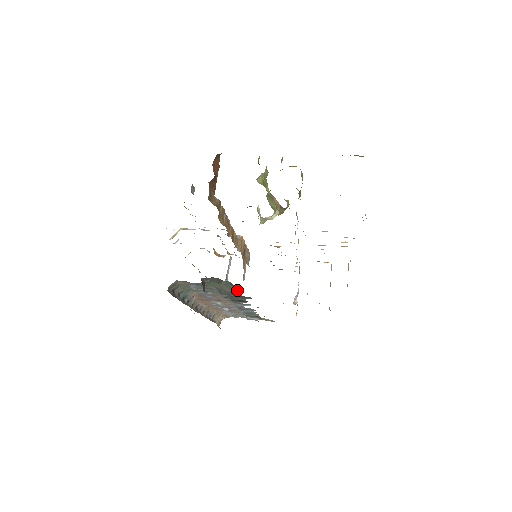
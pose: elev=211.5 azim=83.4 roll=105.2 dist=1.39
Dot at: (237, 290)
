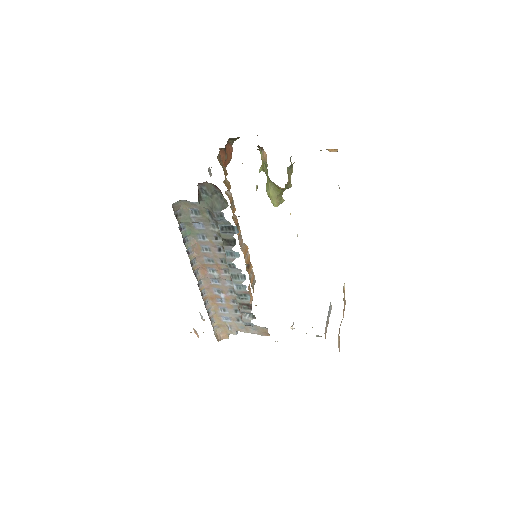
Dot at: (225, 205)
